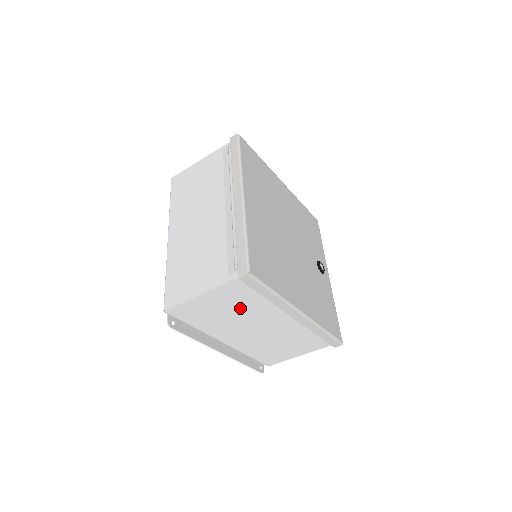
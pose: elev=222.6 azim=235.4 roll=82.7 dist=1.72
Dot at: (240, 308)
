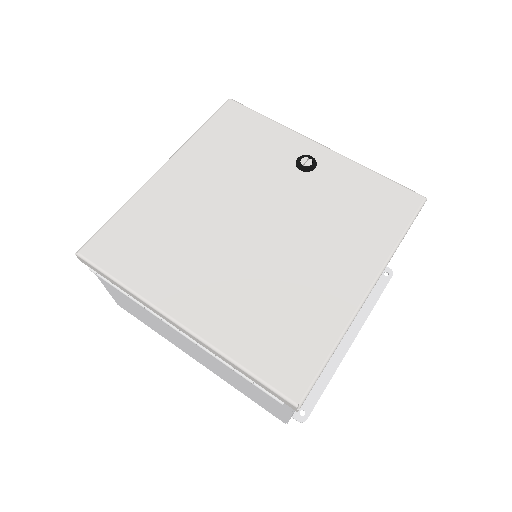
Dot at: occluded
